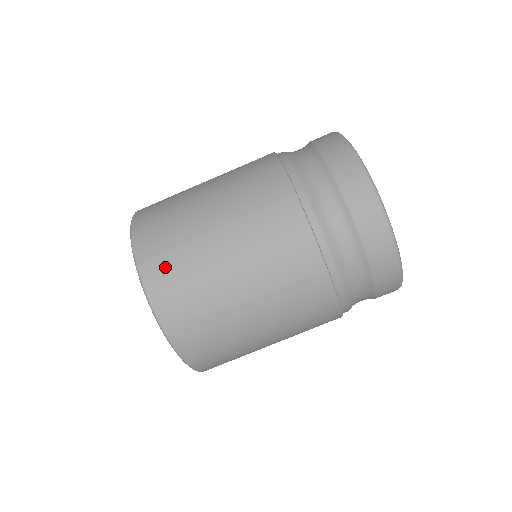
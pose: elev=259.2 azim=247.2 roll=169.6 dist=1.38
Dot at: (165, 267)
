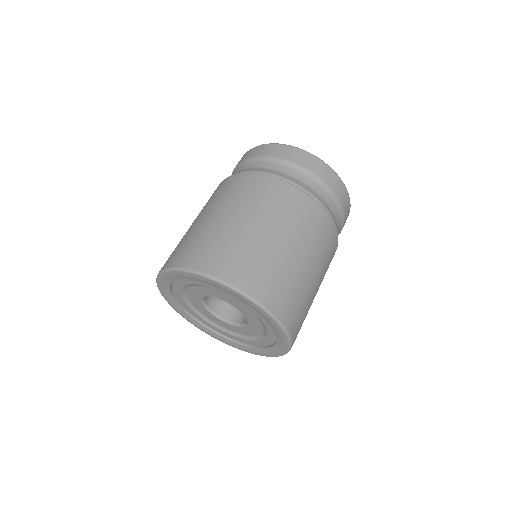
Dot at: (257, 277)
